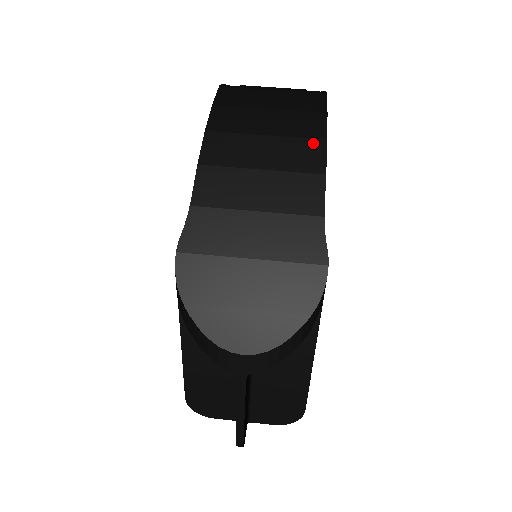
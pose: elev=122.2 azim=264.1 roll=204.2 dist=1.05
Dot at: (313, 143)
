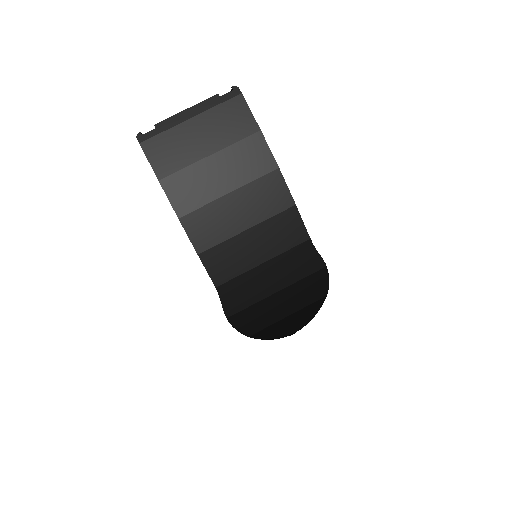
Dot at: (270, 179)
